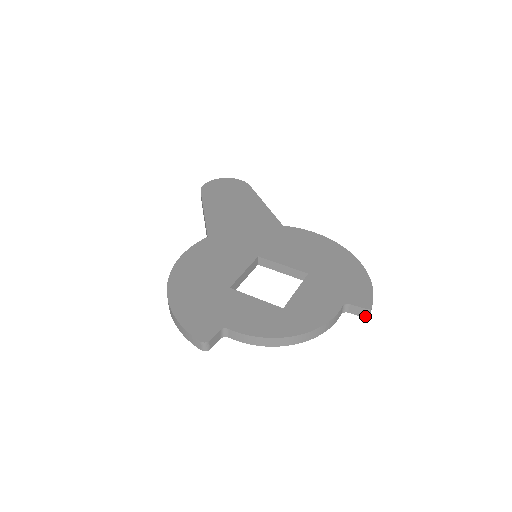
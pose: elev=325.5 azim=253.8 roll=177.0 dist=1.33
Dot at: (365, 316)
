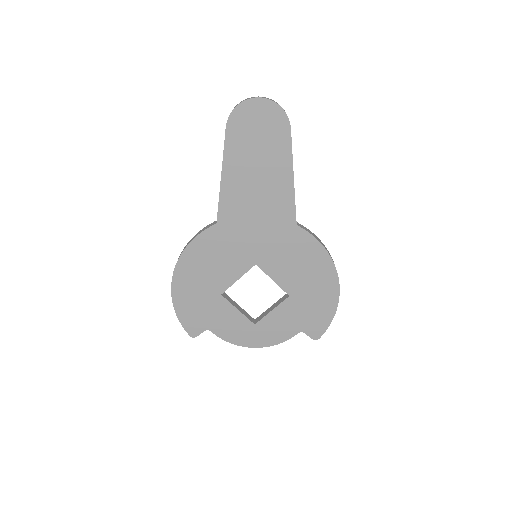
Dot at: occluded
